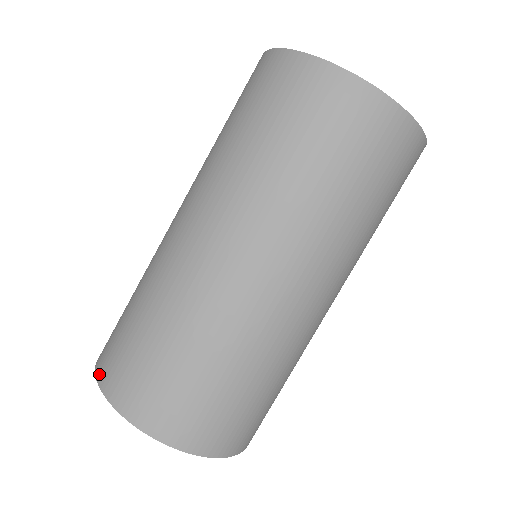
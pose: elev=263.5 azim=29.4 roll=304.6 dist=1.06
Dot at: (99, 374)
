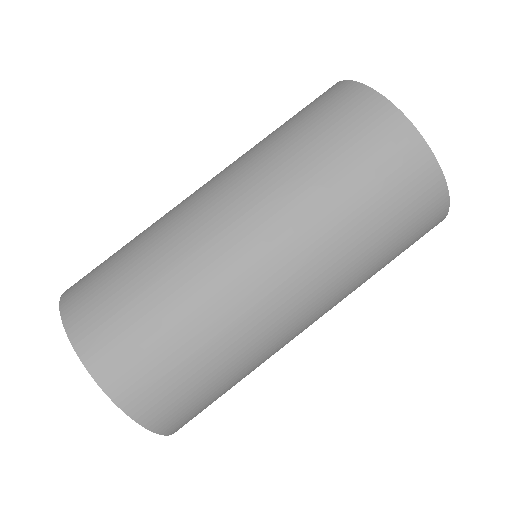
Dot at: occluded
